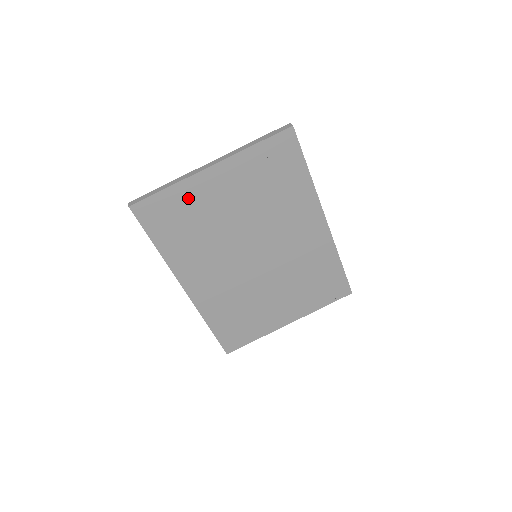
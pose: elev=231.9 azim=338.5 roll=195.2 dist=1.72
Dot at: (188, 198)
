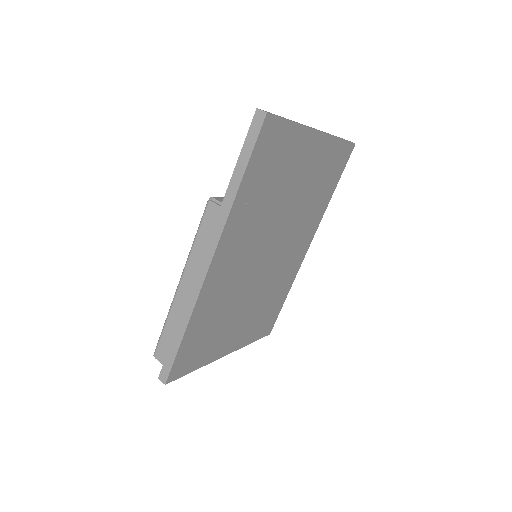
Dot at: (292, 149)
